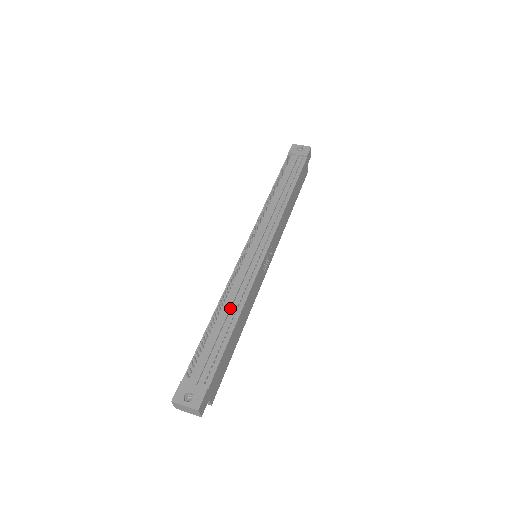
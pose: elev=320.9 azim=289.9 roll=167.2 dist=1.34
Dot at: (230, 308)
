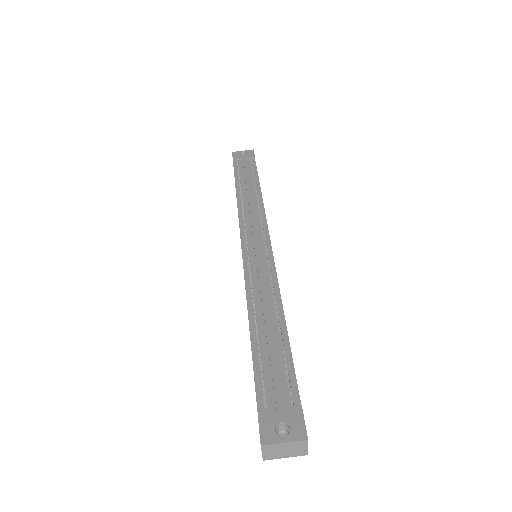
Dot at: (267, 308)
